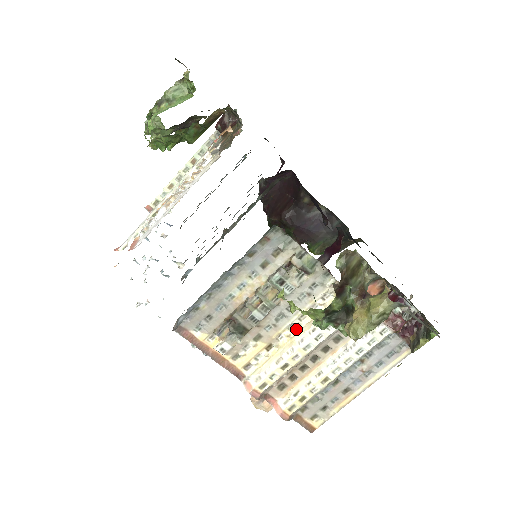
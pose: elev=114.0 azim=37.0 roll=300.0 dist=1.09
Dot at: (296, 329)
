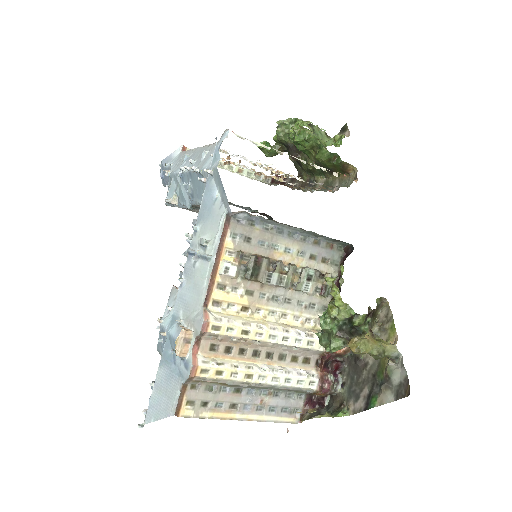
Dot at: (273, 318)
